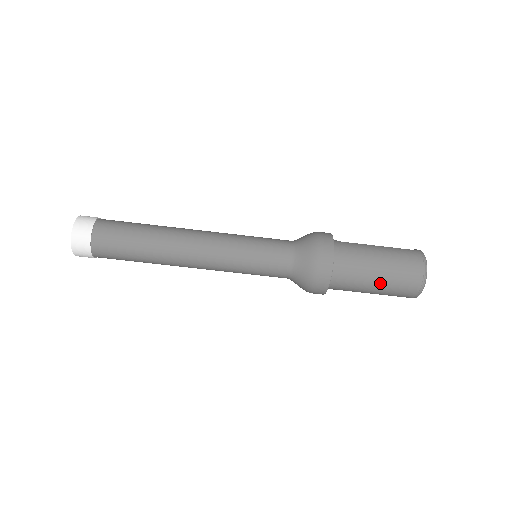
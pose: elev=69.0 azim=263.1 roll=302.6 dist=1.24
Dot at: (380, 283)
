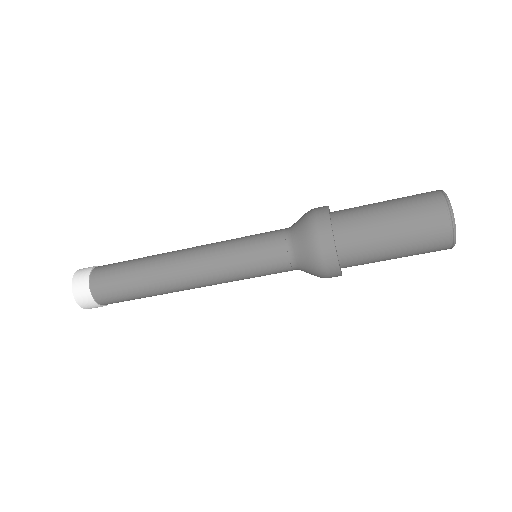
Dot at: (398, 238)
